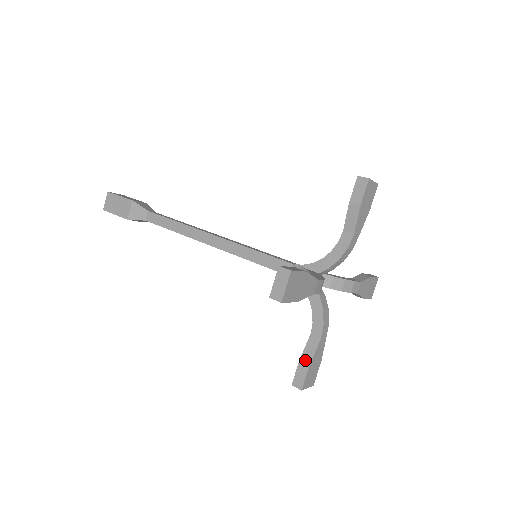
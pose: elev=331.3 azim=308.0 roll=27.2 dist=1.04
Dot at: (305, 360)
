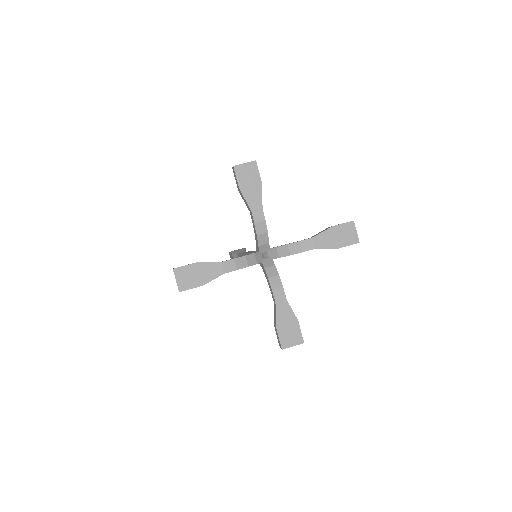
Dot at: (199, 262)
